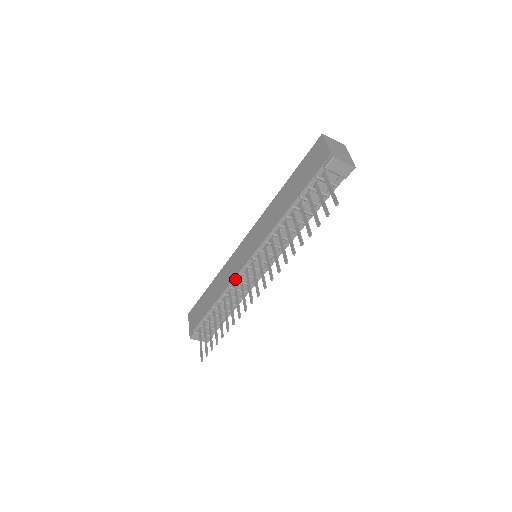
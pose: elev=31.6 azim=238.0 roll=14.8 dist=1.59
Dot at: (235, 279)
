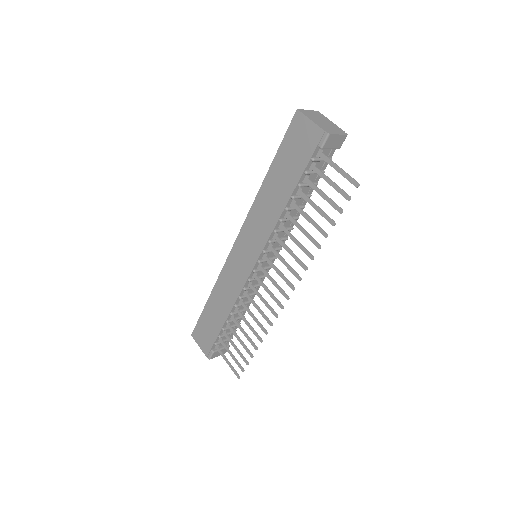
Dot at: (244, 288)
